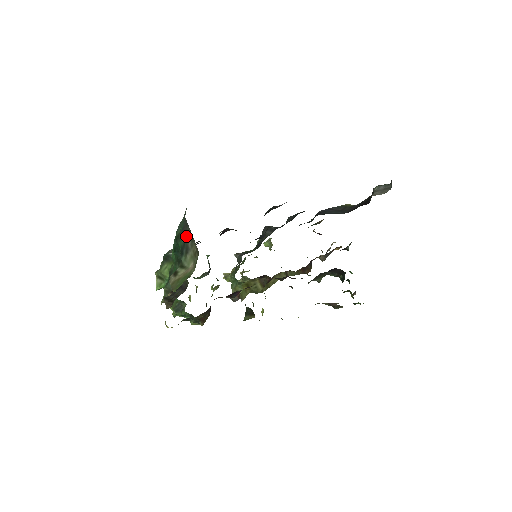
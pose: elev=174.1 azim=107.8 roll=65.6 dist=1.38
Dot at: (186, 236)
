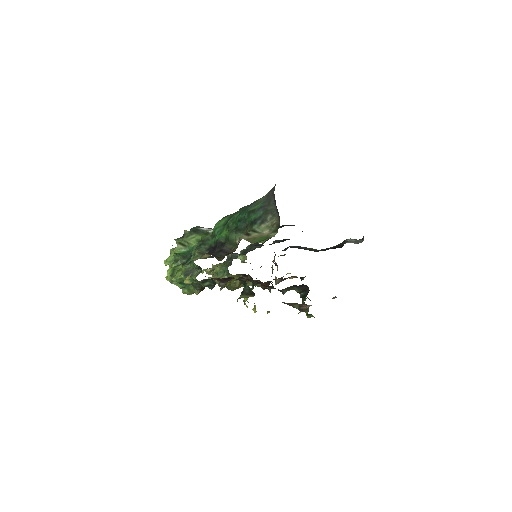
Dot at: (266, 212)
